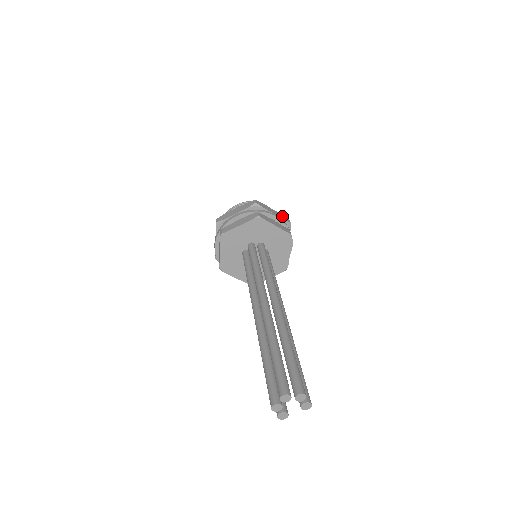
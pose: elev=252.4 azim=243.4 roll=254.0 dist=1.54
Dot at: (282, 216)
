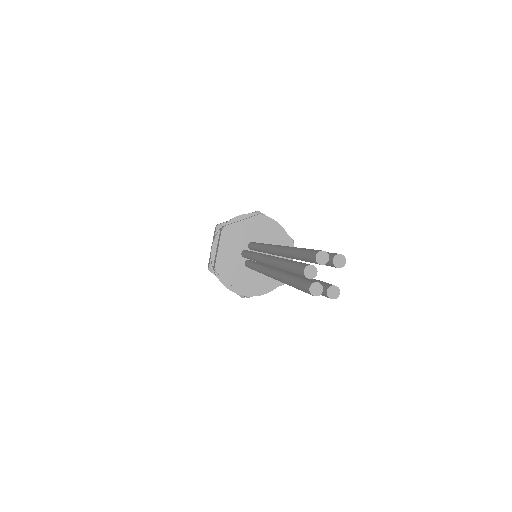
Dot at: occluded
